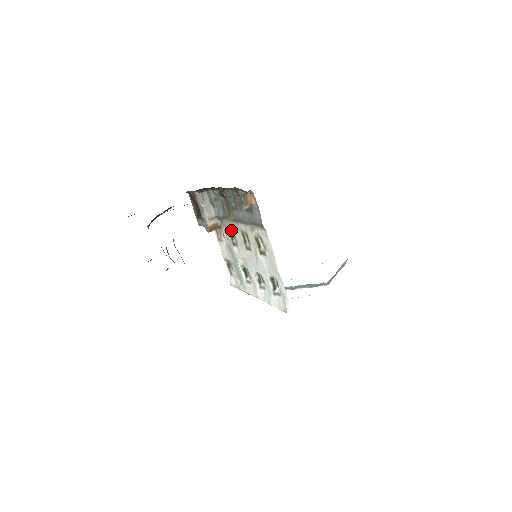
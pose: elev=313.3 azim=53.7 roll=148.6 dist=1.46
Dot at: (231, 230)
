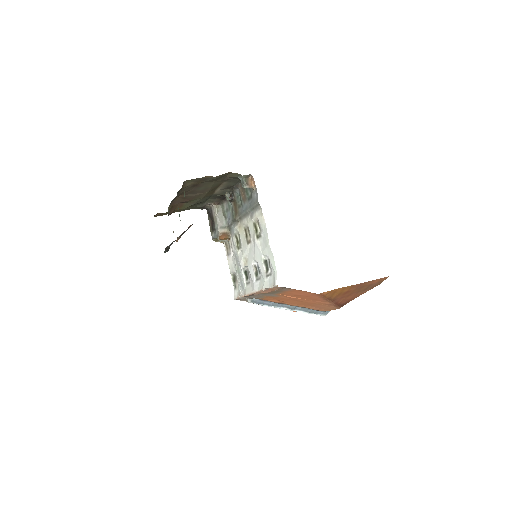
Dot at: (237, 234)
